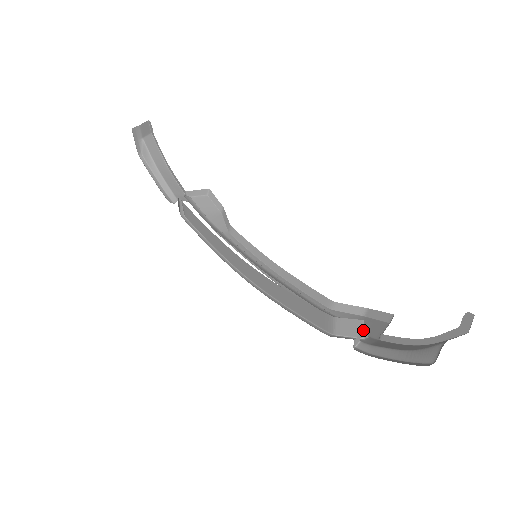
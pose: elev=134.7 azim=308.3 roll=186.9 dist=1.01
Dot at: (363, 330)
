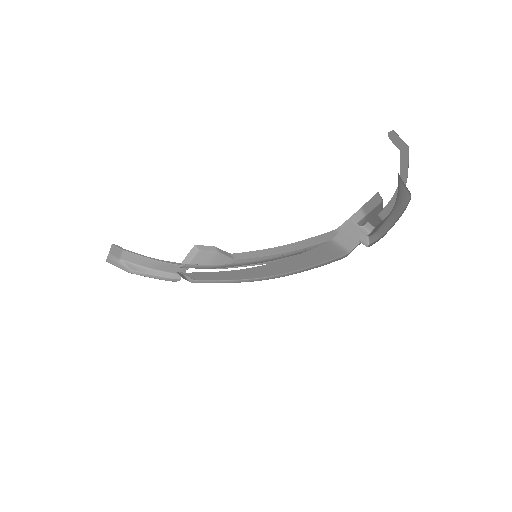
Dot at: (361, 227)
